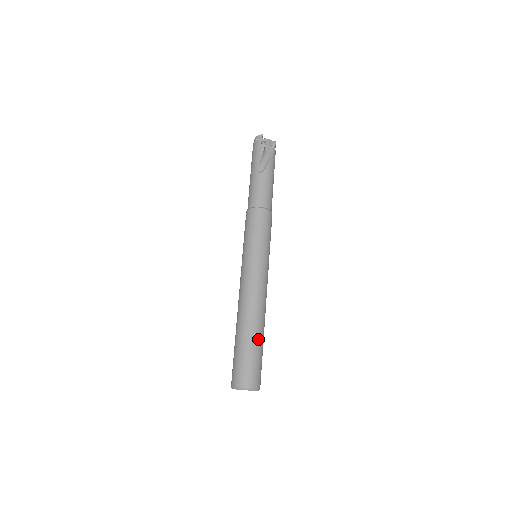
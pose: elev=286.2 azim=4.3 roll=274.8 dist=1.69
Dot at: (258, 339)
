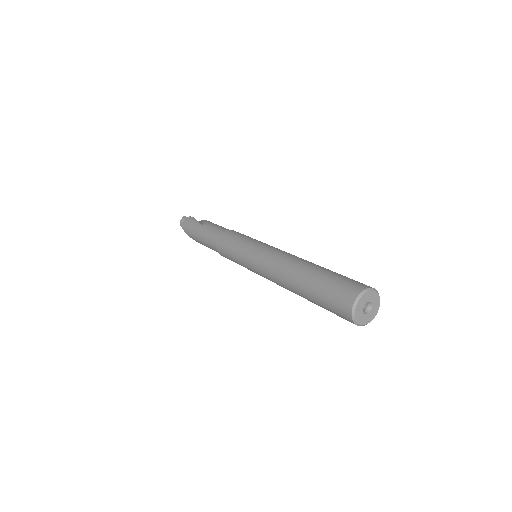
Dot at: (327, 269)
